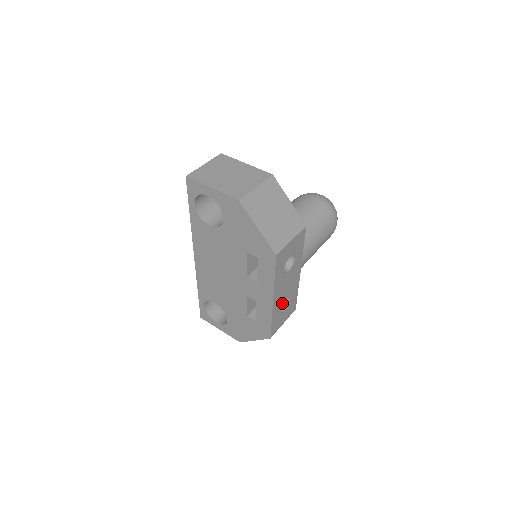
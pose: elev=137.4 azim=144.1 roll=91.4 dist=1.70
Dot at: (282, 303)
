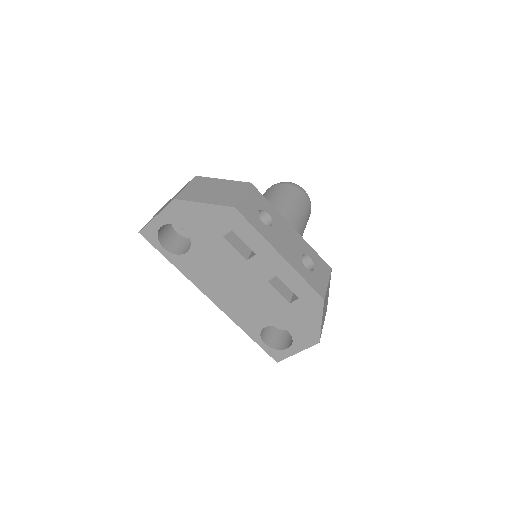
Dot at: (300, 260)
